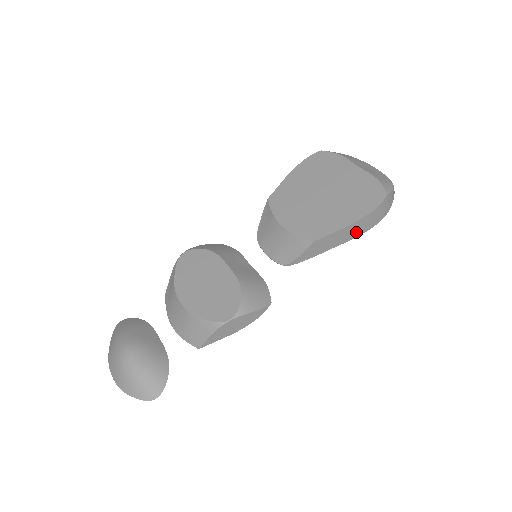
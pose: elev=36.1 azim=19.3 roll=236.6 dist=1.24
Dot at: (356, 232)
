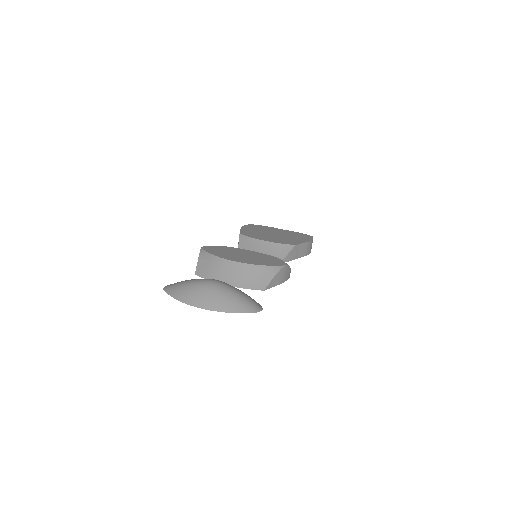
Dot at: (306, 251)
